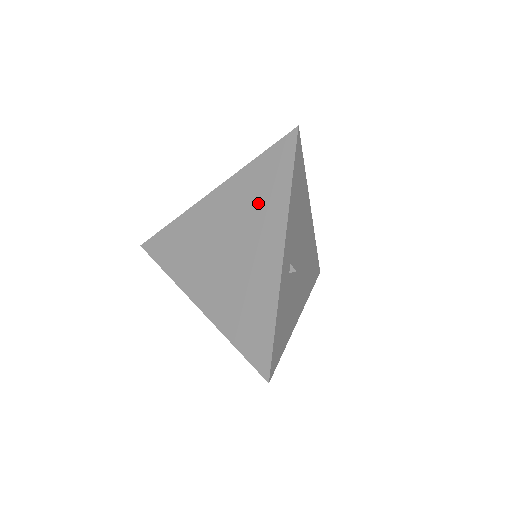
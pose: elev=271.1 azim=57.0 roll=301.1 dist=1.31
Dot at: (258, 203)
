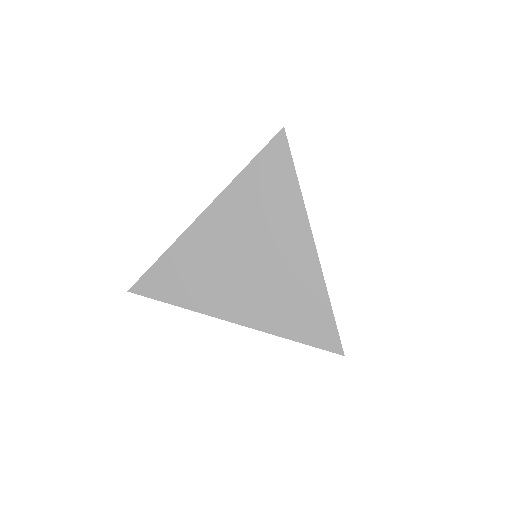
Dot at: (268, 208)
